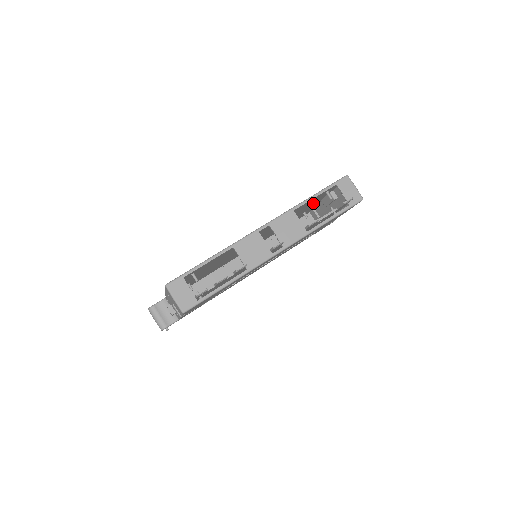
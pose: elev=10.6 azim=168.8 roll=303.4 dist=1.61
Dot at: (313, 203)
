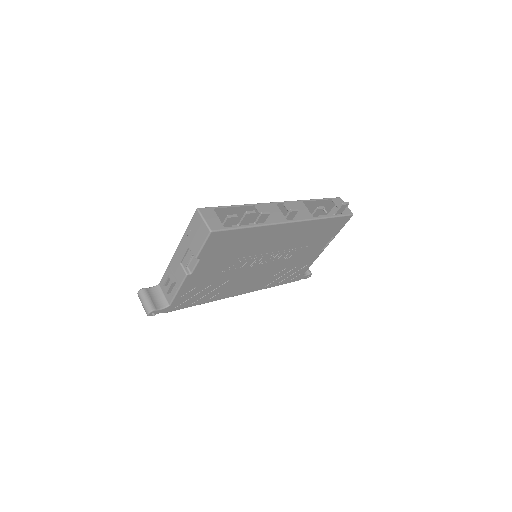
Dot at: occluded
